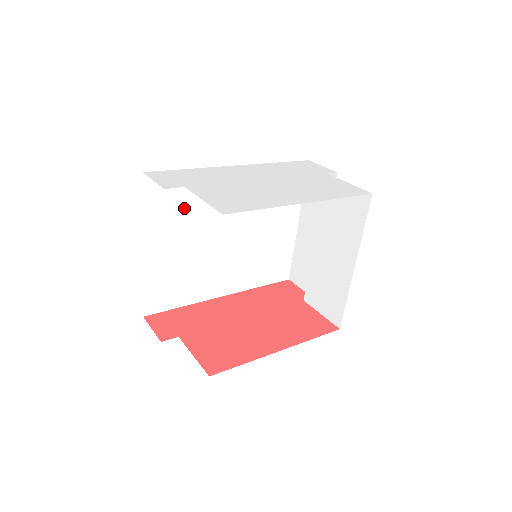
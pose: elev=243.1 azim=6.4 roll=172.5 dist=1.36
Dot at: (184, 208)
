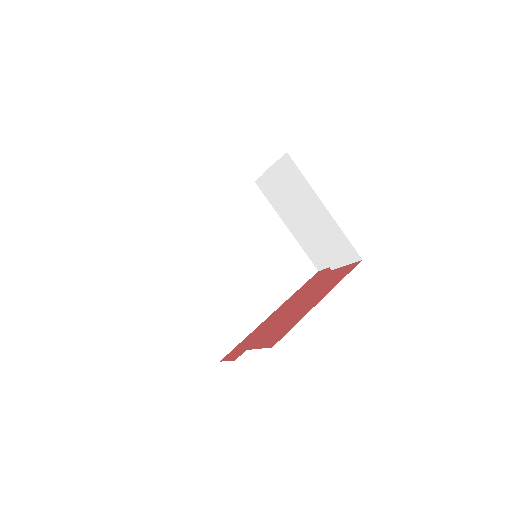
Dot at: (189, 265)
